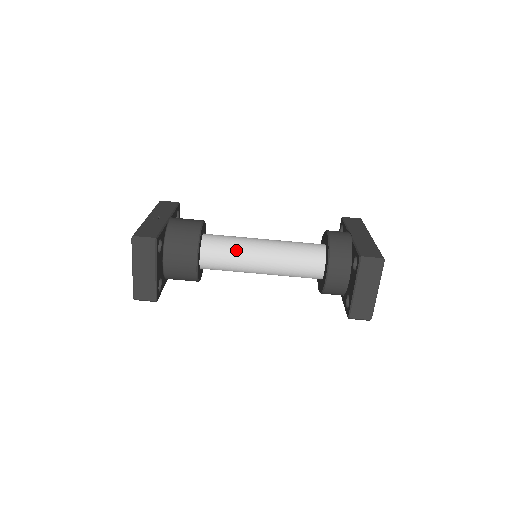
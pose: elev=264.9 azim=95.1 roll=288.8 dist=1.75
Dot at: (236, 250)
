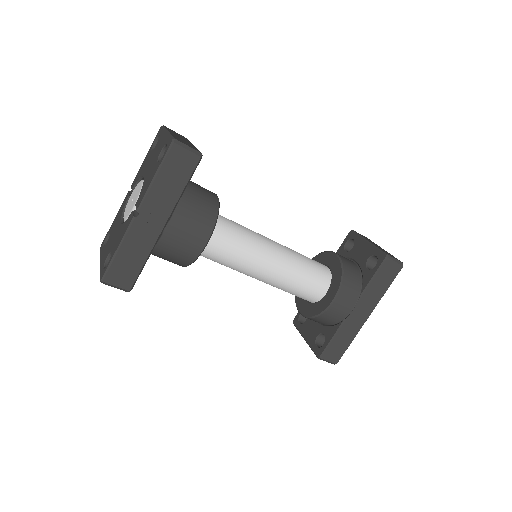
Dot at: (231, 267)
